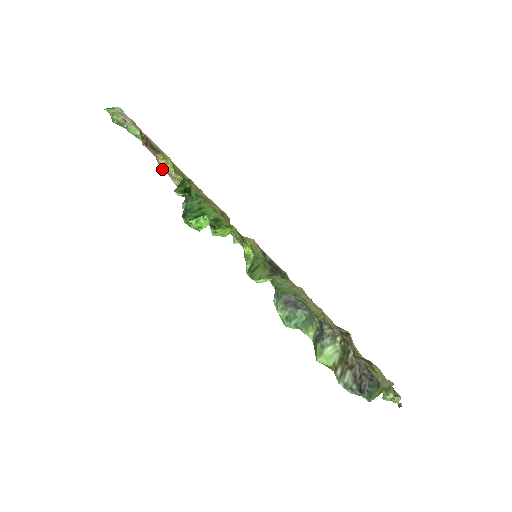
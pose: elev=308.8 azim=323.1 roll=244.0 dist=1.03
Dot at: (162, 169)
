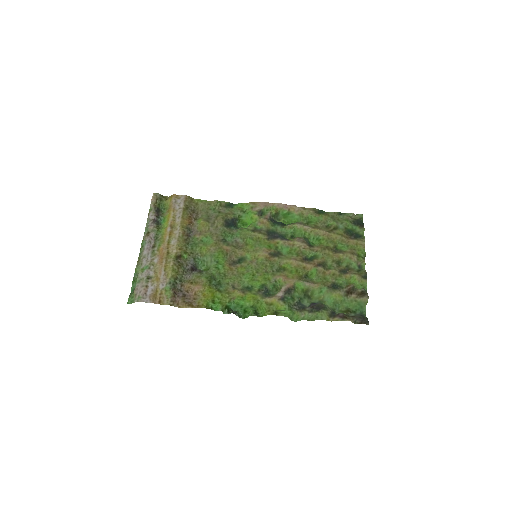
Dot at: (194, 298)
